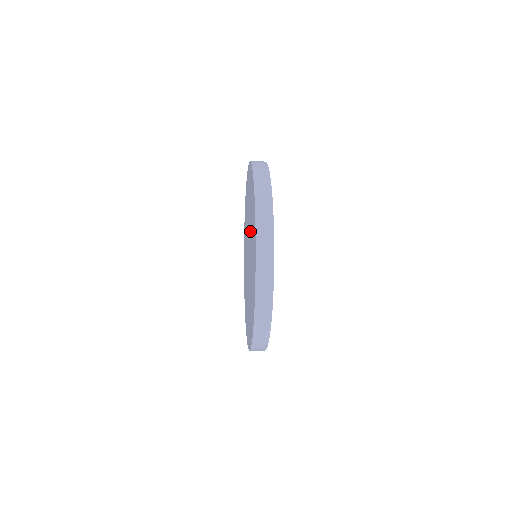
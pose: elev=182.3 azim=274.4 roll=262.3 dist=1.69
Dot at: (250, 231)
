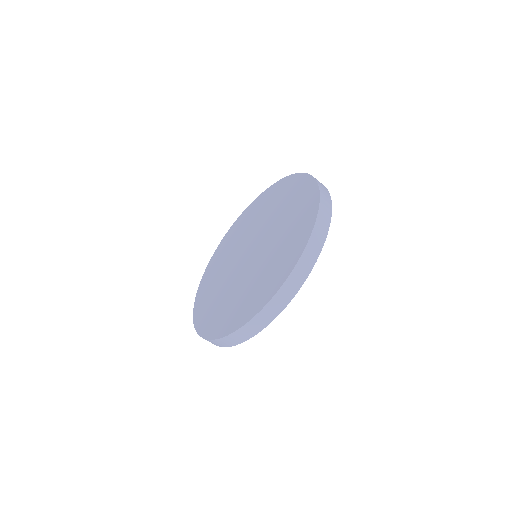
Dot at: (275, 233)
